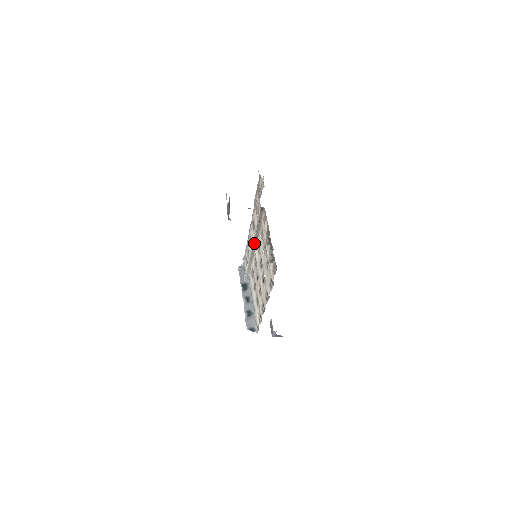
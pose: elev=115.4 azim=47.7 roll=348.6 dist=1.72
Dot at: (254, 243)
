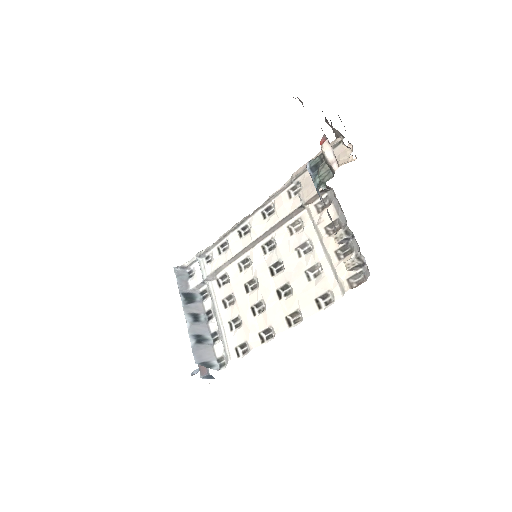
Dot at: (260, 237)
